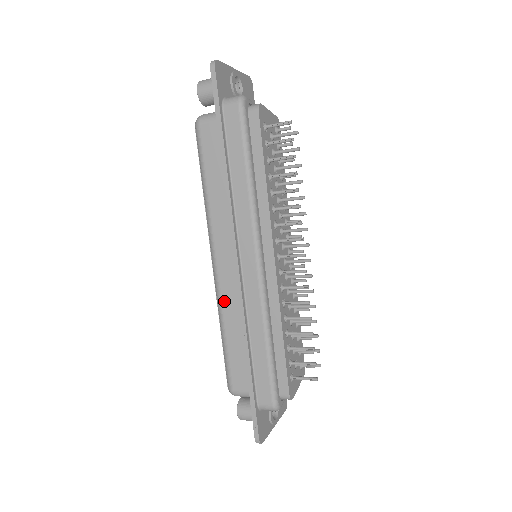
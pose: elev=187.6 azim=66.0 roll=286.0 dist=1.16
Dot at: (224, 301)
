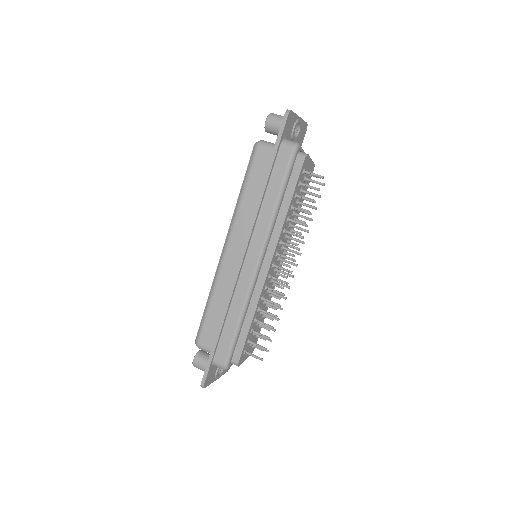
Dot at: (220, 279)
